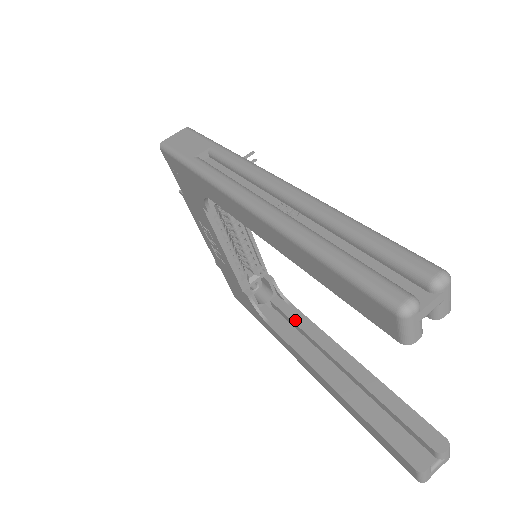
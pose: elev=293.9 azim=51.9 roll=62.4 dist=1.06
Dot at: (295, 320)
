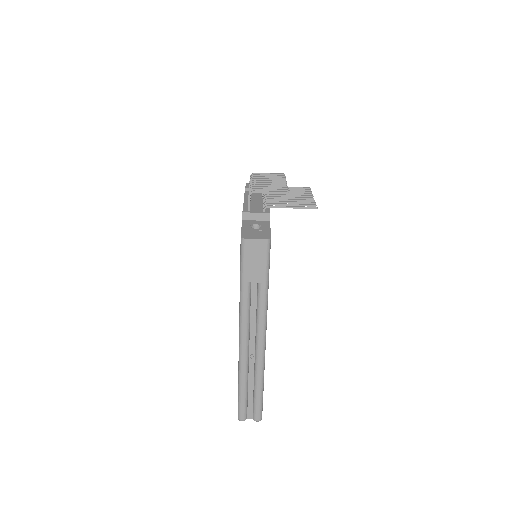
Dot at: occluded
